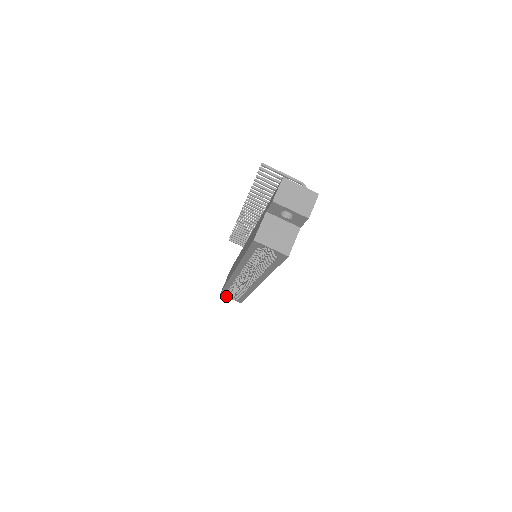
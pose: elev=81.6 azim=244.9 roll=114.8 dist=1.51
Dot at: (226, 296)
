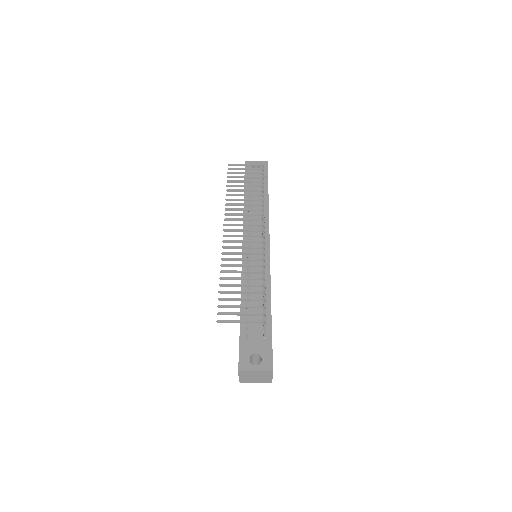
Dot at: occluded
